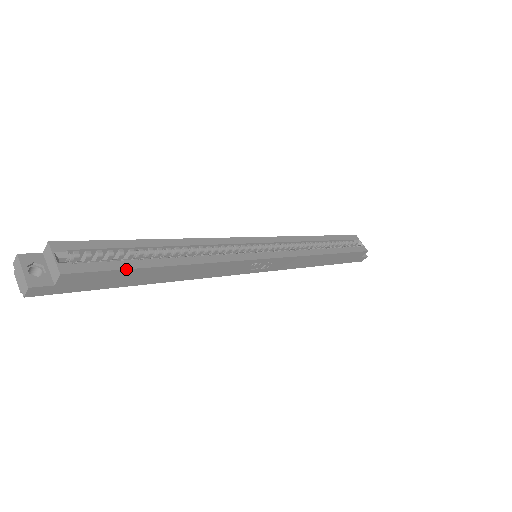
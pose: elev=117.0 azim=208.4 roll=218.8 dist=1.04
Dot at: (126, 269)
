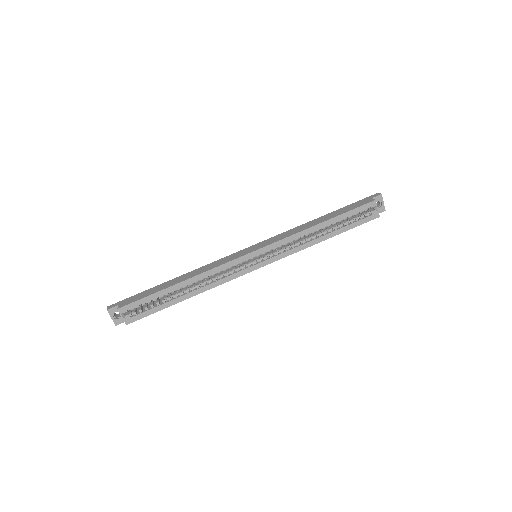
Dot at: occluded
